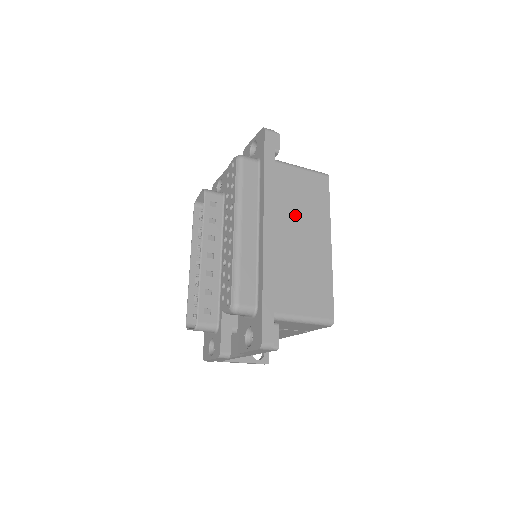
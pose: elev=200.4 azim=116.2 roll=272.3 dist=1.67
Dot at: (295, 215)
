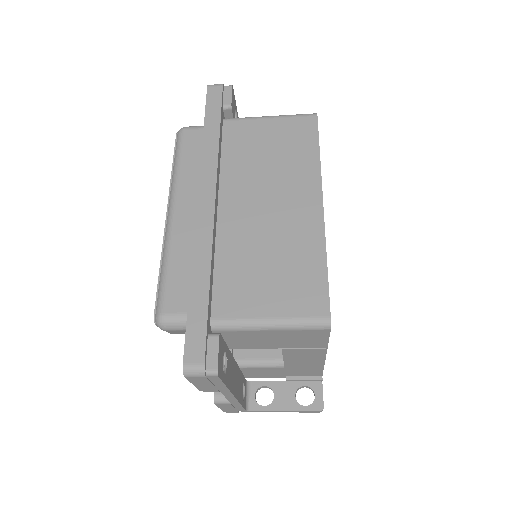
Dot at: (258, 178)
